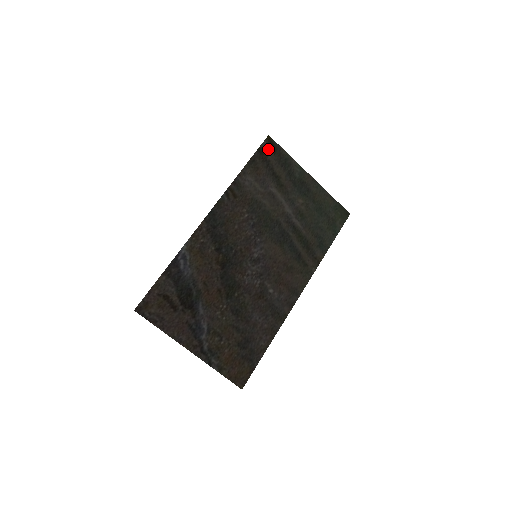
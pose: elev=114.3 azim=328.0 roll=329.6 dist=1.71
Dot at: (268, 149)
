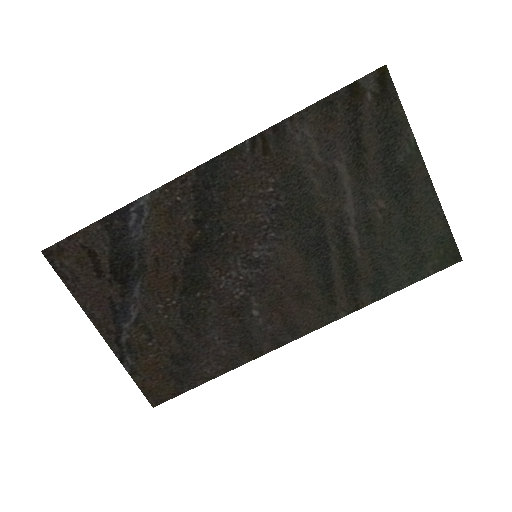
Dot at: (370, 91)
